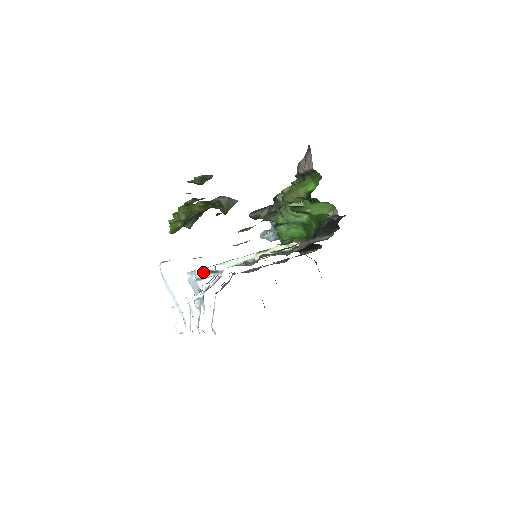
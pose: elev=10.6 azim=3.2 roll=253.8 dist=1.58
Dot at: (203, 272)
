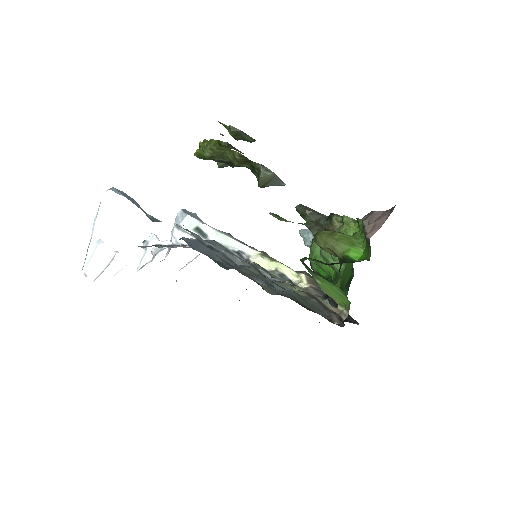
Dot at: (192, 223)
